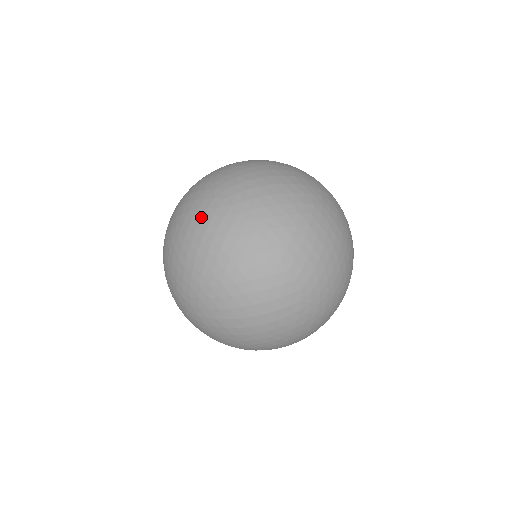
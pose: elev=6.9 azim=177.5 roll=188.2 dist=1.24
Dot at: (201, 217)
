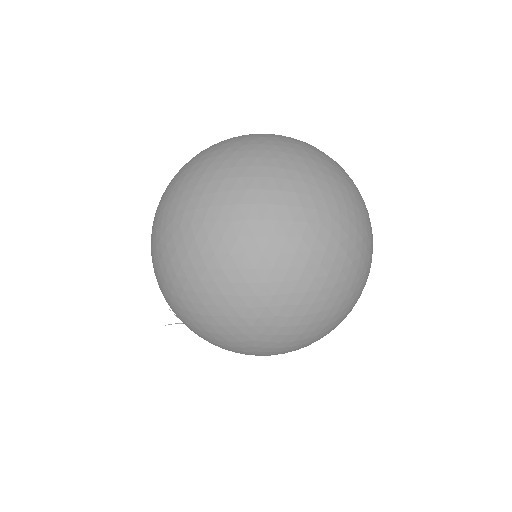
Dot at: (226, 142)
